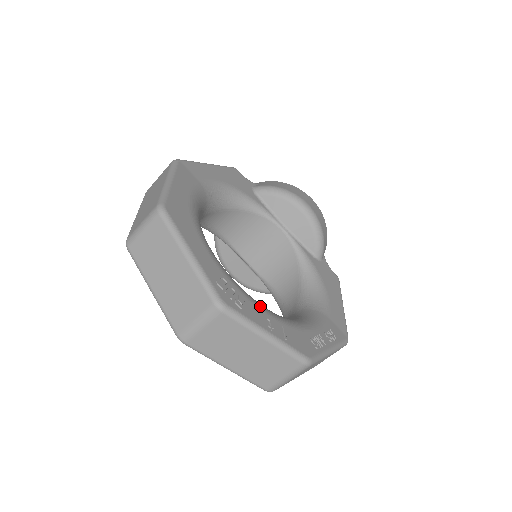
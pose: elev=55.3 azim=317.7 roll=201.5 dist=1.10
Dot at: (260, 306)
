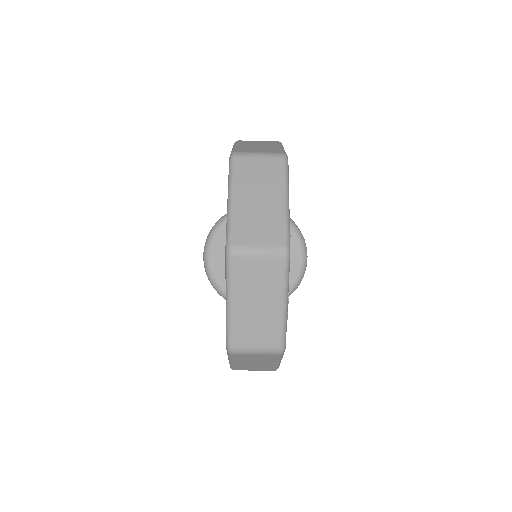
Dot at: occluded
